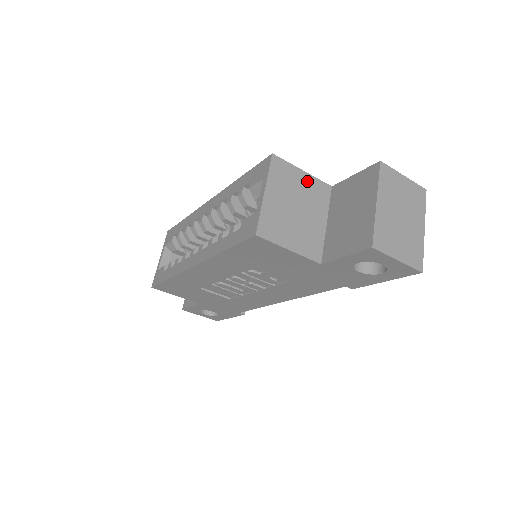
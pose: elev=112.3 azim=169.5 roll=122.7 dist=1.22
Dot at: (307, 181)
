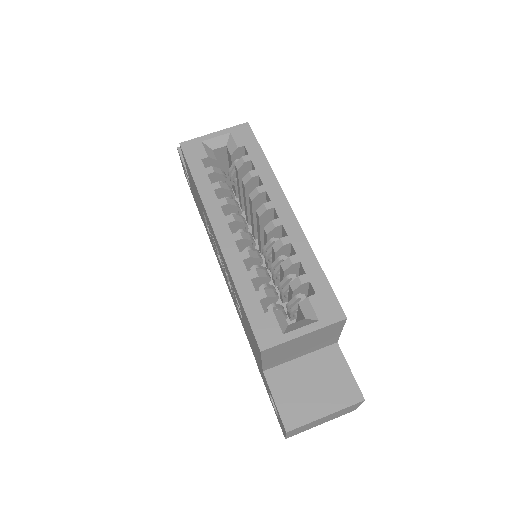
Dot at: (333, 336)
